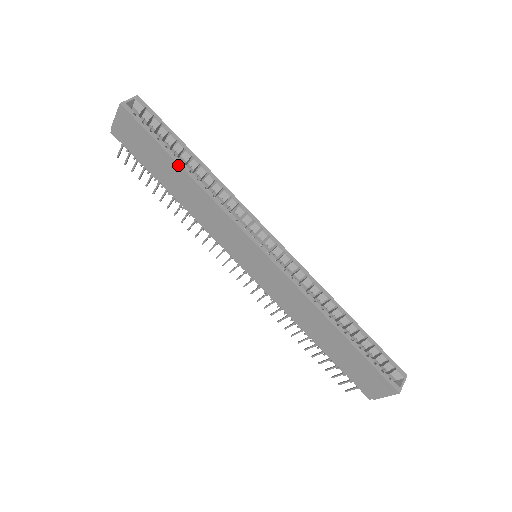
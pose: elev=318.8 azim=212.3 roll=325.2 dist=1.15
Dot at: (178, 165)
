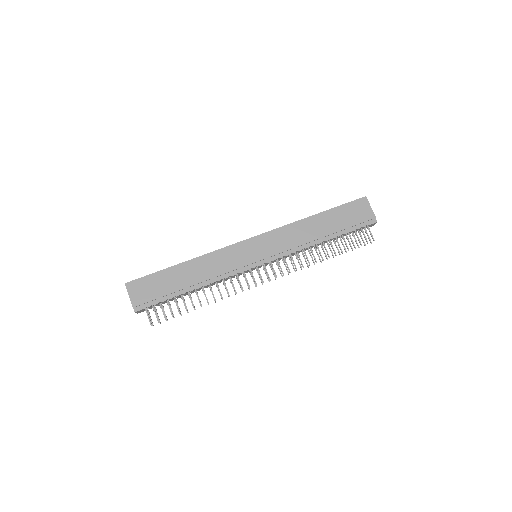
Dot at: (177, 265)
